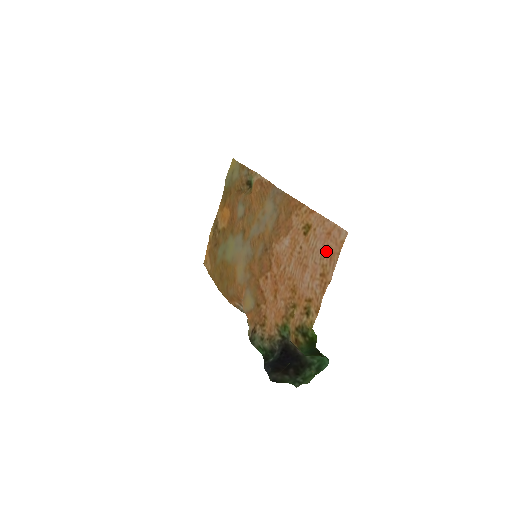
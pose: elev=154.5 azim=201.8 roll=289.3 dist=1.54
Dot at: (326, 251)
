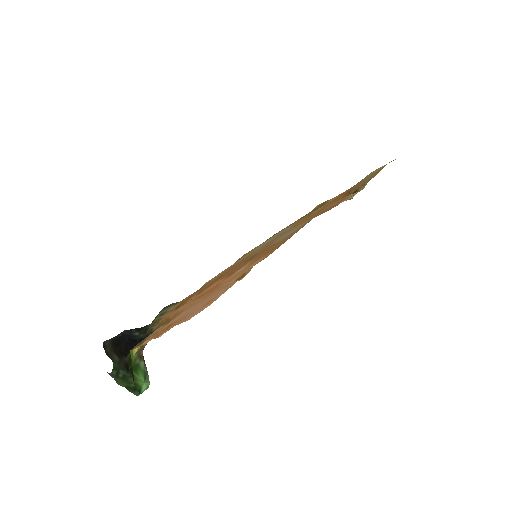
Dot at: (191, 312)
